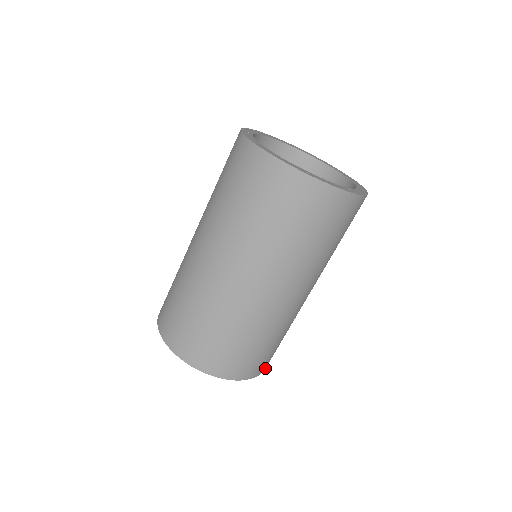
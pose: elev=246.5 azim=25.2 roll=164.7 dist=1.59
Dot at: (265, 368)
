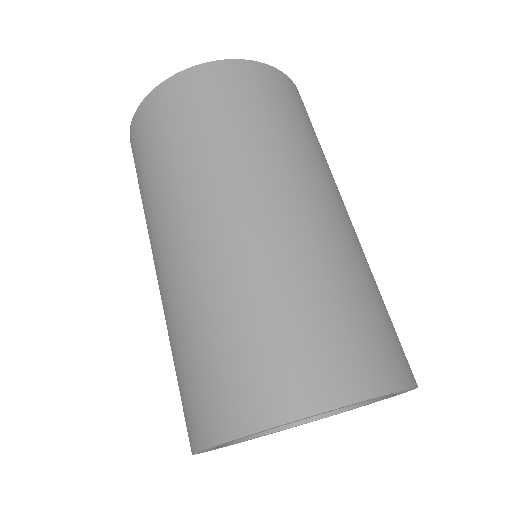
Dot at: occluded
